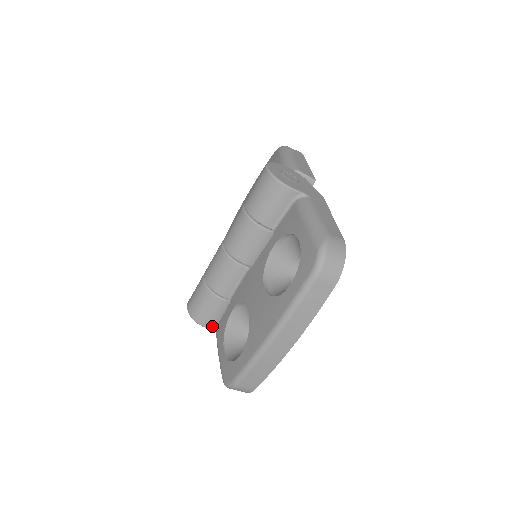
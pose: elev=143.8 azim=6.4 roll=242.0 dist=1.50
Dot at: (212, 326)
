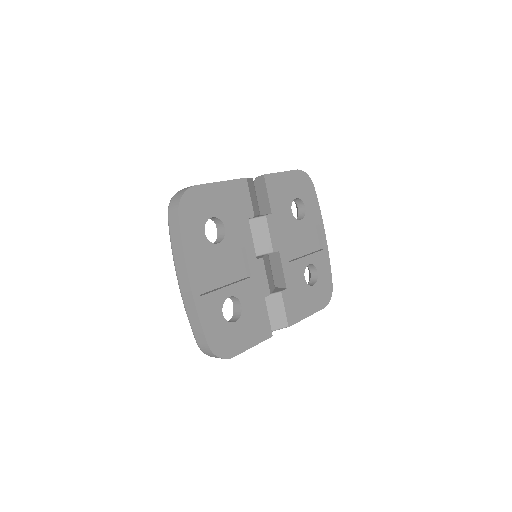
Dot at: occluded
